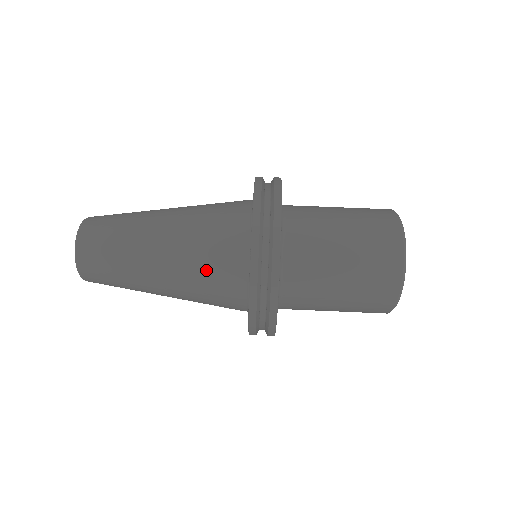
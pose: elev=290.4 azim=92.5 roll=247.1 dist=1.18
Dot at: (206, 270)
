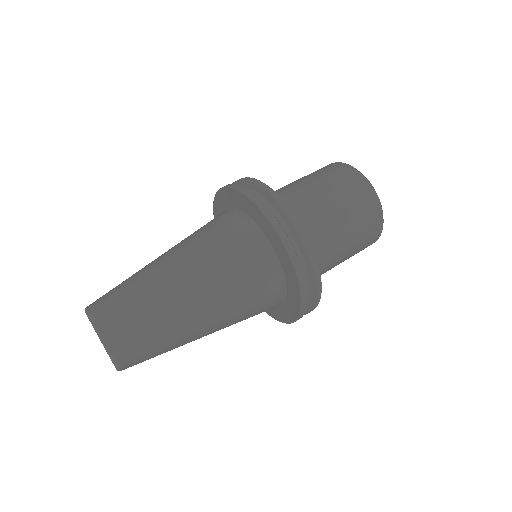
Dot at: (220, 245)
